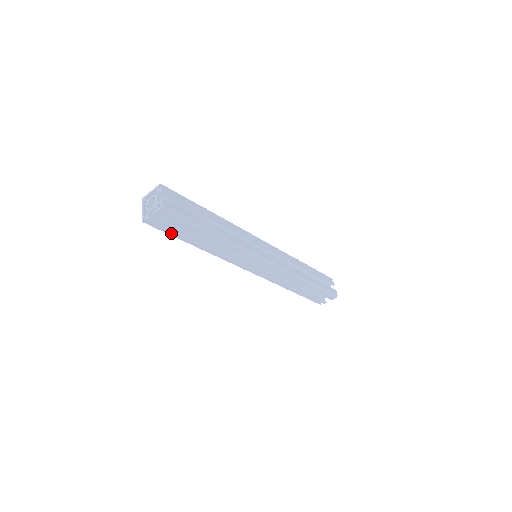
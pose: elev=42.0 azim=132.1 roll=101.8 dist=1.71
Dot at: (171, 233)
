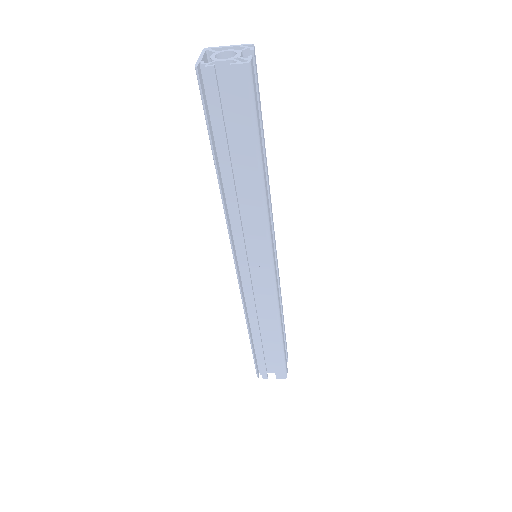
Dot at: (209, 125)
